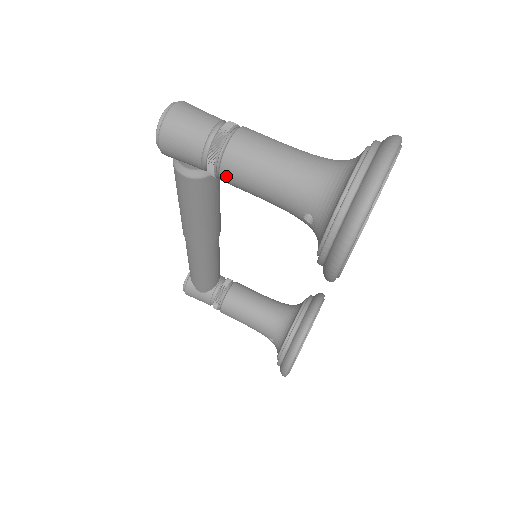
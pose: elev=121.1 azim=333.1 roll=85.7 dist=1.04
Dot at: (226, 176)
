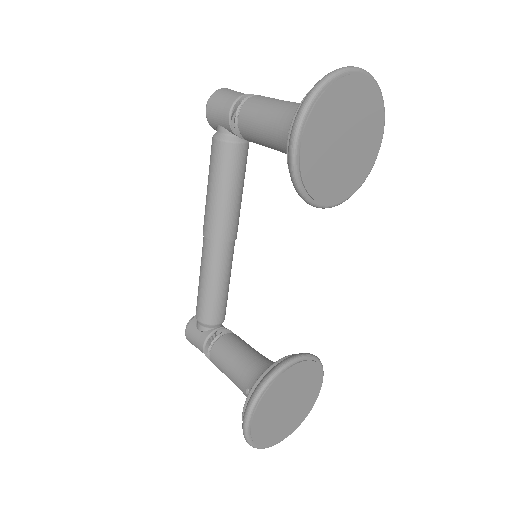
Dot at: (242, 118)
